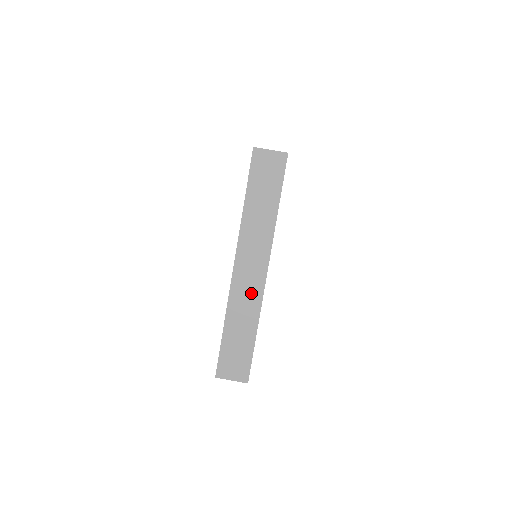
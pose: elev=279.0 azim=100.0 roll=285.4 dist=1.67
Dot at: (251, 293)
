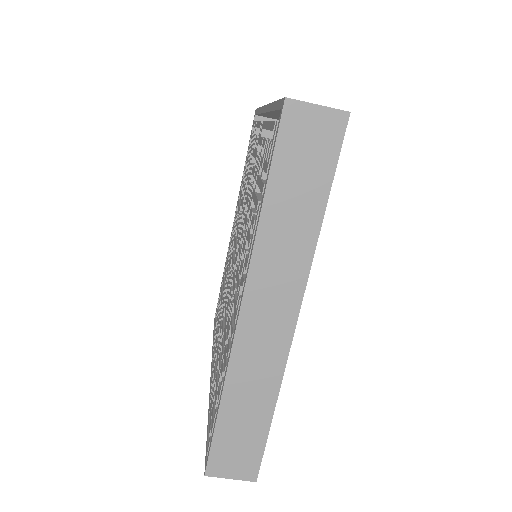
Dot at: (268, 353)
